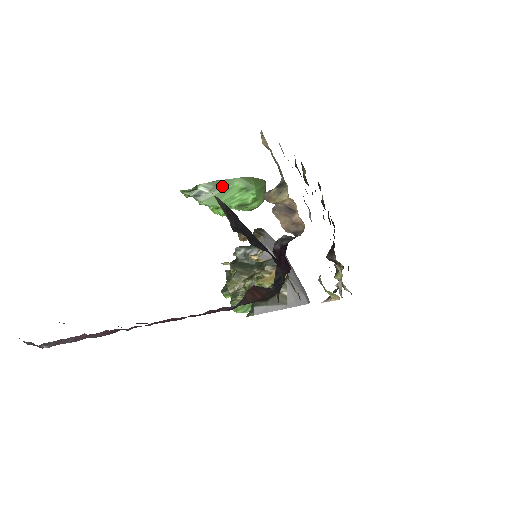
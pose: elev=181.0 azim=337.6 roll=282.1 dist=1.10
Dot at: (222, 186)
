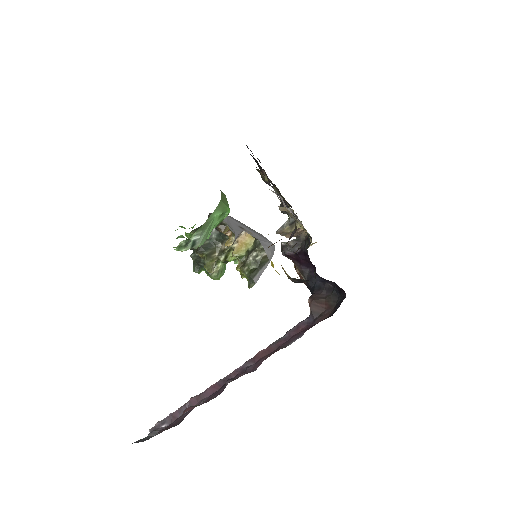
Dot at: (207, 225)
